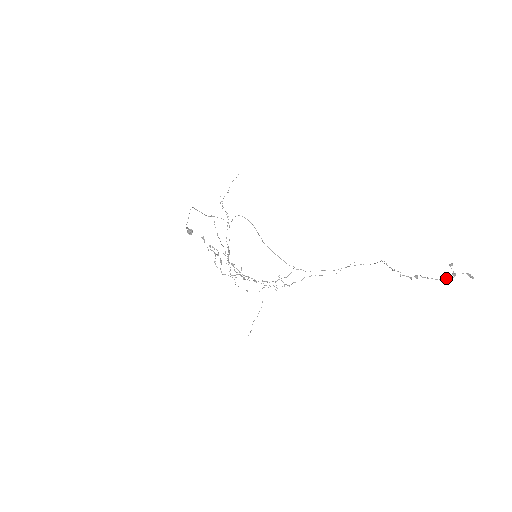
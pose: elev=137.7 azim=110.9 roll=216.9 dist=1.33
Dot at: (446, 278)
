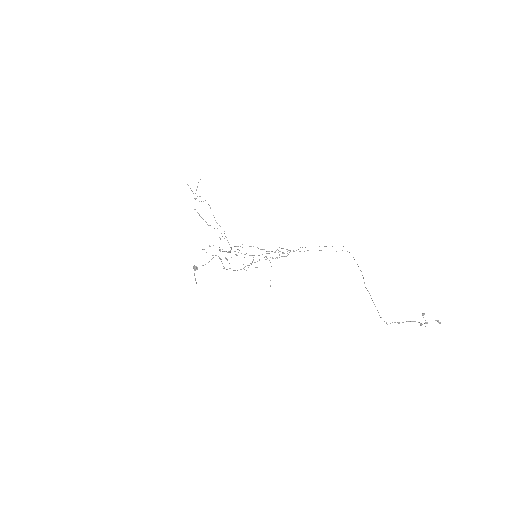
Dot at: (420, 325)
